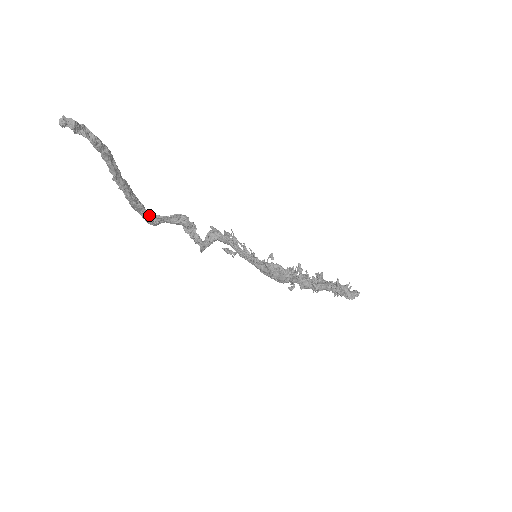
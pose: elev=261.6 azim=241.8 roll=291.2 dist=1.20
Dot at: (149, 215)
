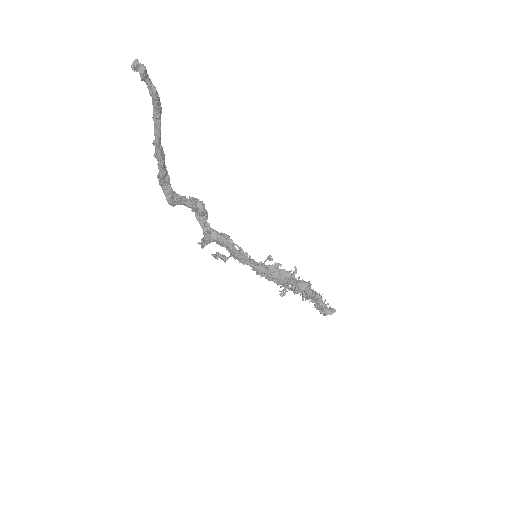
Dot at: (172, 192)
